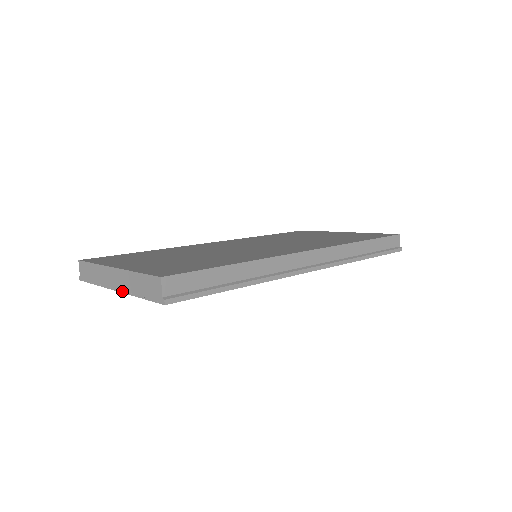
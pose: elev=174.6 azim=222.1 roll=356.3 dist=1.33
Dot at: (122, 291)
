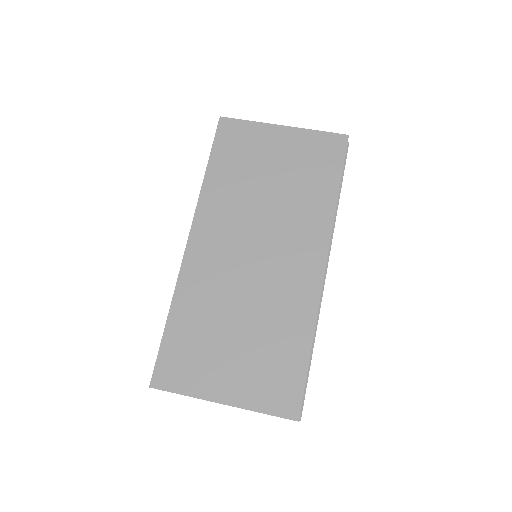
Dot at: occluded
